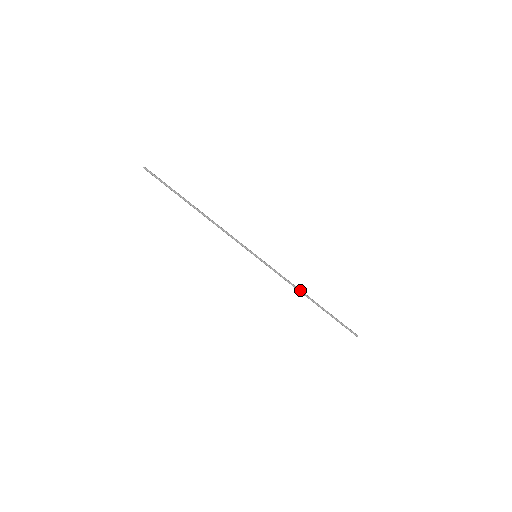
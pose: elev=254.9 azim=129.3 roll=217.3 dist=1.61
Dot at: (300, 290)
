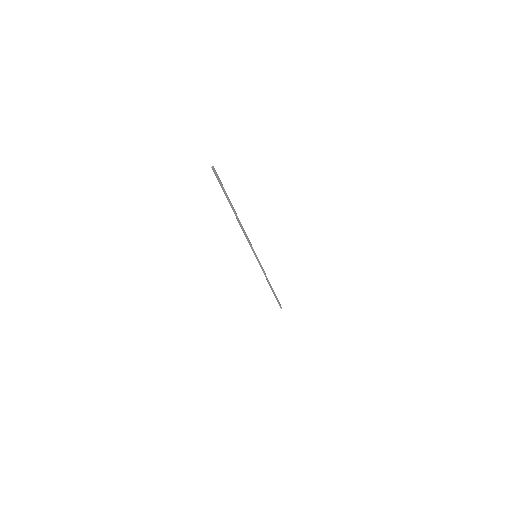
Dot at: occluded
